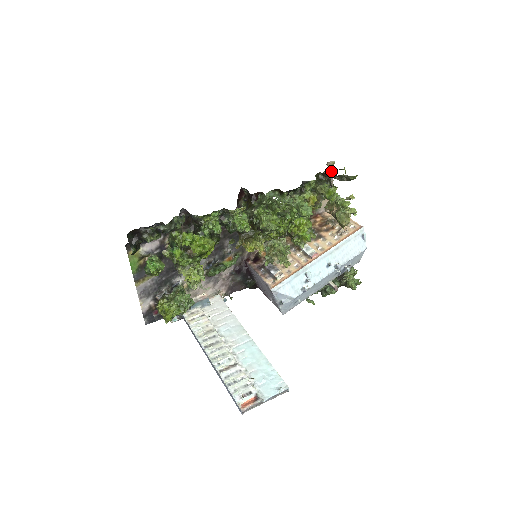
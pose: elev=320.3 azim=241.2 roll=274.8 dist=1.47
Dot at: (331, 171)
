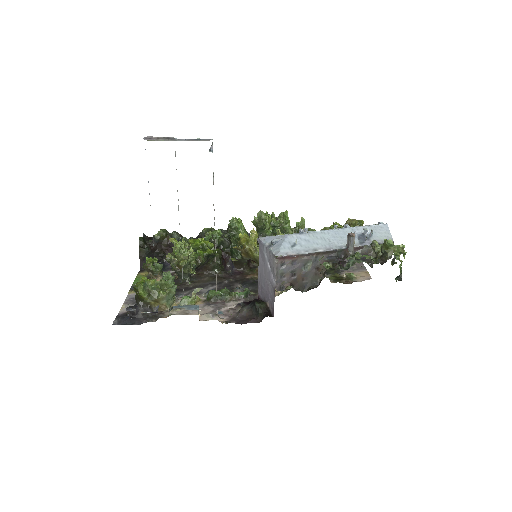
Dot at: occluded
